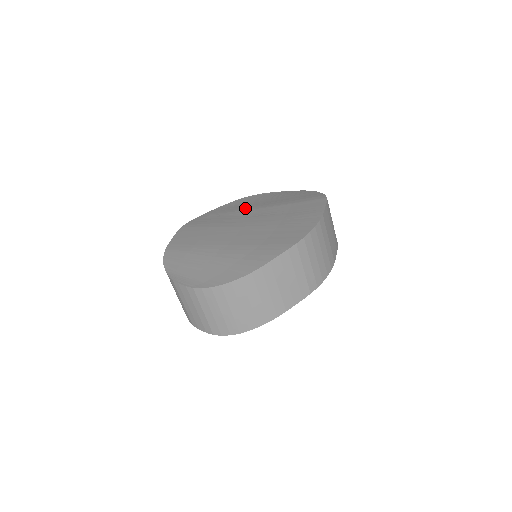
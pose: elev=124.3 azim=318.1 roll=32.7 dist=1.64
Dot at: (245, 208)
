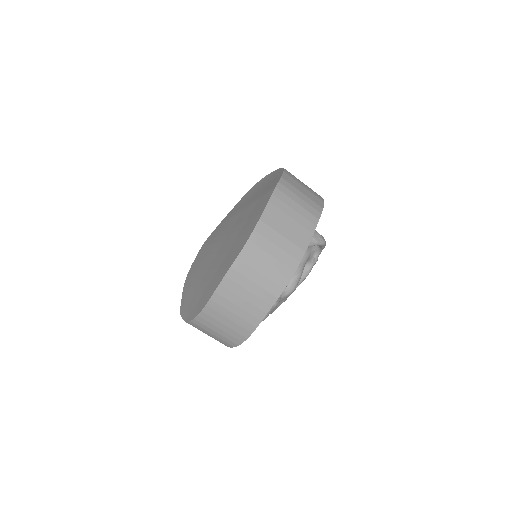
Dot at: (239, 209)
